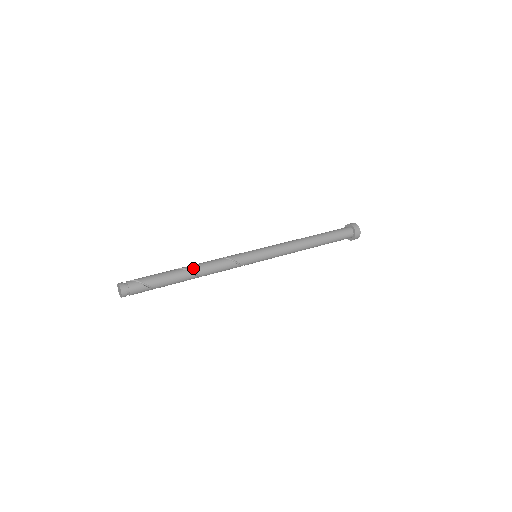
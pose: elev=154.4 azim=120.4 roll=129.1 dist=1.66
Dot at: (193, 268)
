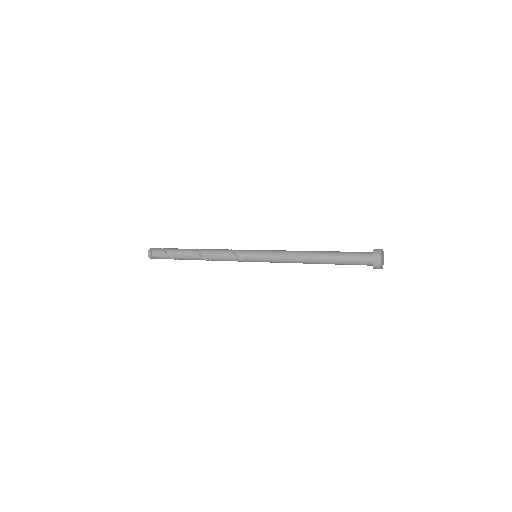
Dot at: (200, 249)
